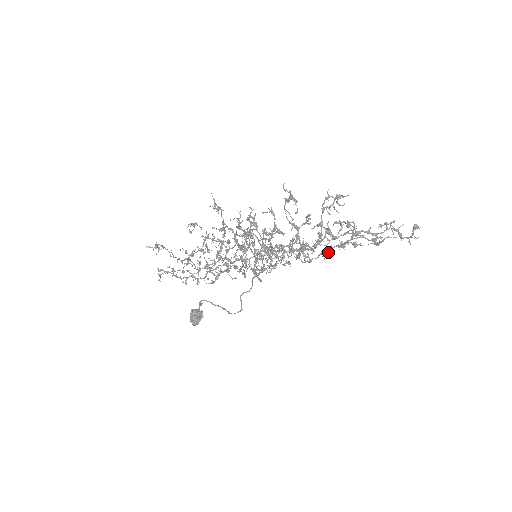
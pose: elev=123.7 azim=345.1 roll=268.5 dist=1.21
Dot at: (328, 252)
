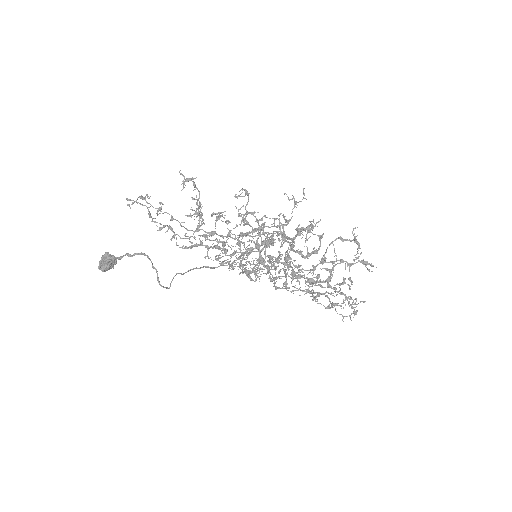
Dot at: (307, 292)
